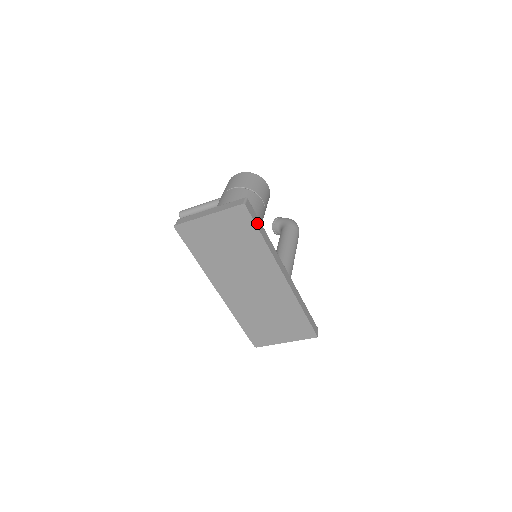
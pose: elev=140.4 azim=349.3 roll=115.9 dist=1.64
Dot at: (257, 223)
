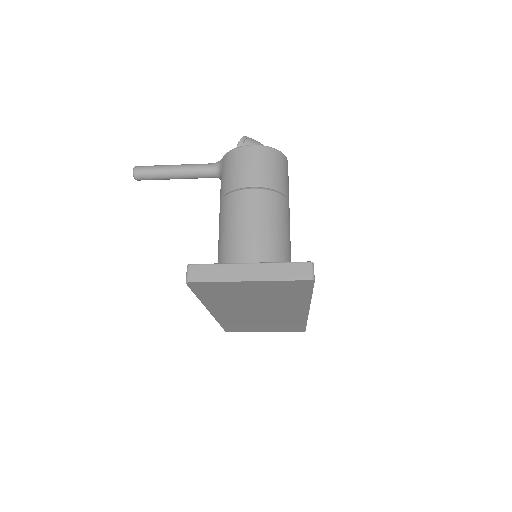
Dot at: occluded
